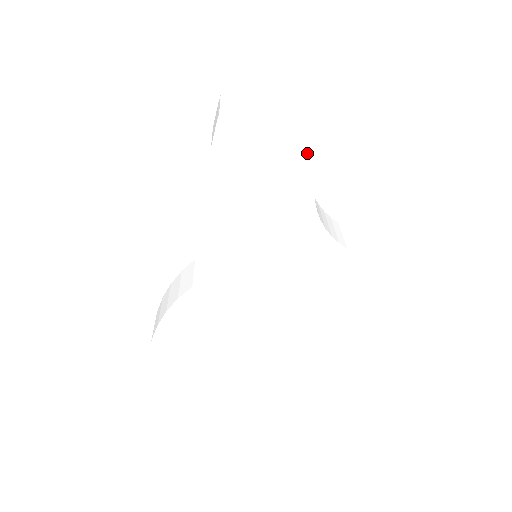
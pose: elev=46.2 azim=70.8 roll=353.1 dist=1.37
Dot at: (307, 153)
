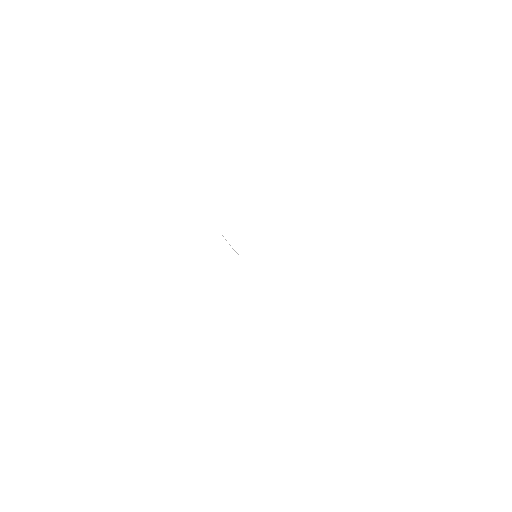
Dot at: (263, 144)
